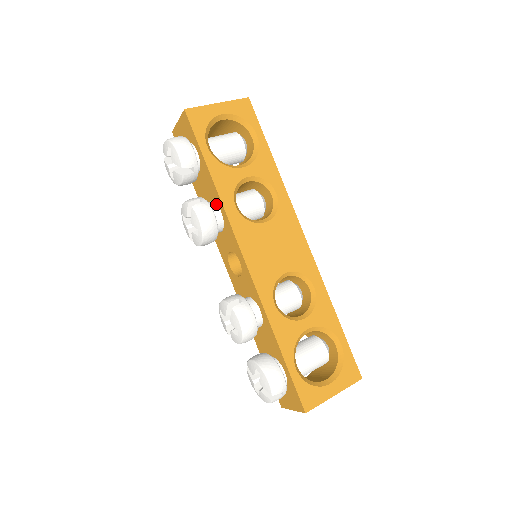
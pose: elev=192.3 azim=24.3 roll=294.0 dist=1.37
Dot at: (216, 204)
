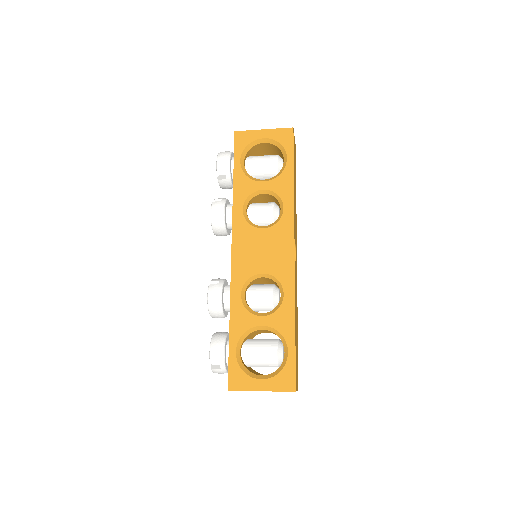
Dot at: occluded
